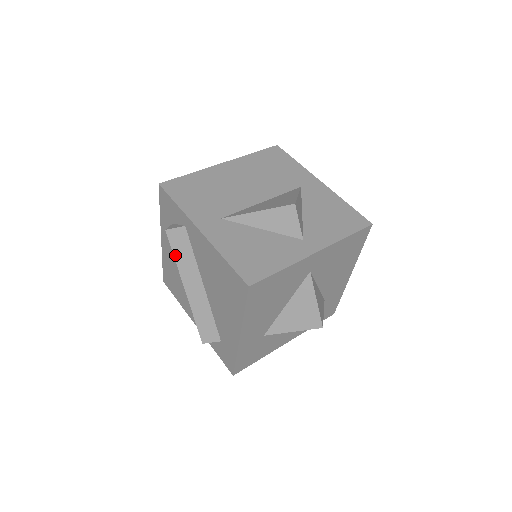
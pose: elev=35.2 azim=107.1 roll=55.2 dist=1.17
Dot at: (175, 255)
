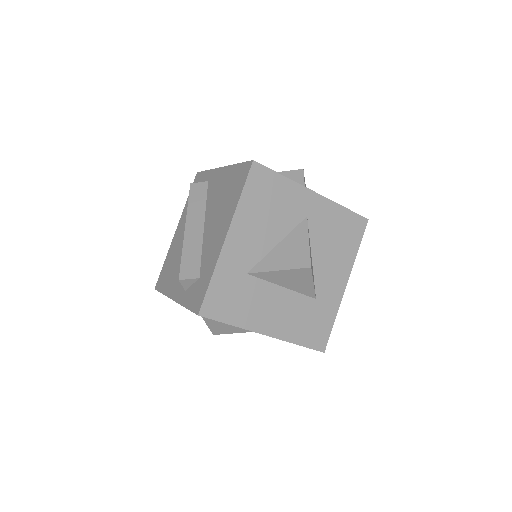
Dot at: (190, 201)
